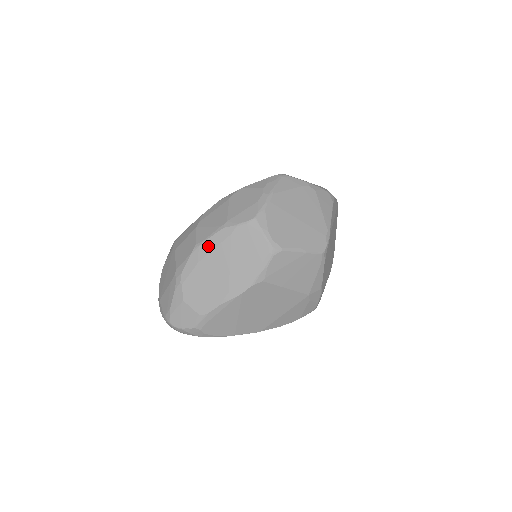
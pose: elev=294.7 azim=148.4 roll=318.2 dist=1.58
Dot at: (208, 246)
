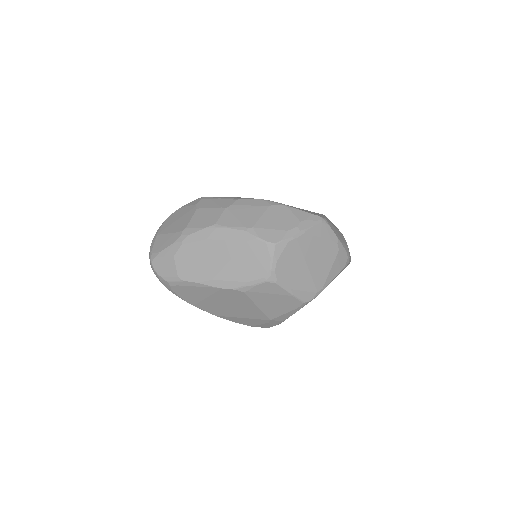
Dot at: (224, 234)
